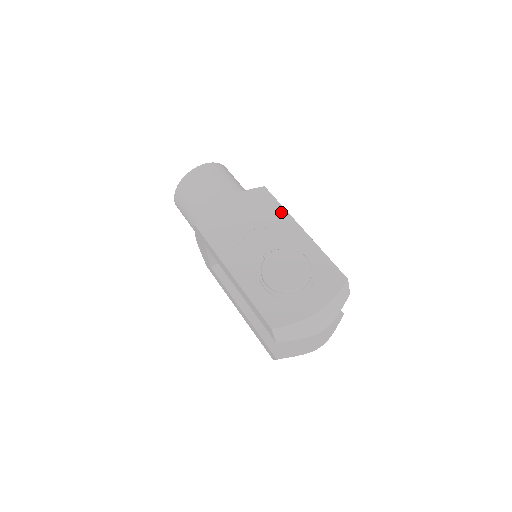
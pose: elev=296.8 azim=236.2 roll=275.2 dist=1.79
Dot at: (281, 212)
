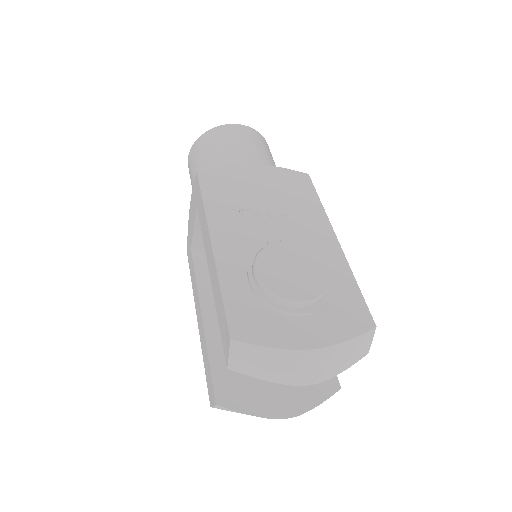
Dot at: (317, 208)
